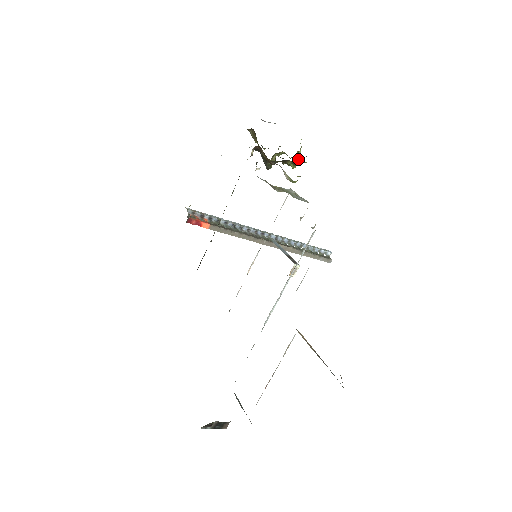
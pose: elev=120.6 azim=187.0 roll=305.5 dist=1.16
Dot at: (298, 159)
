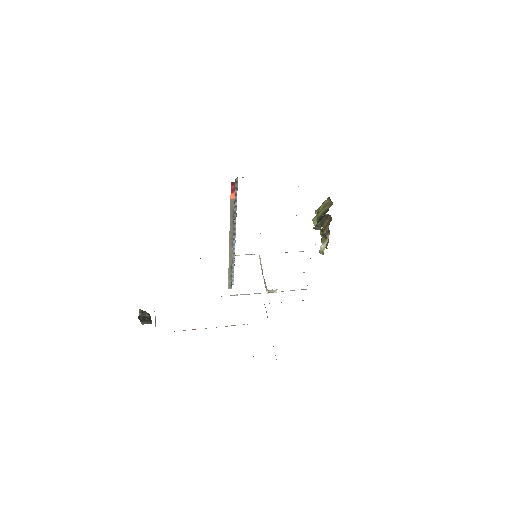
Dot at: occluded
